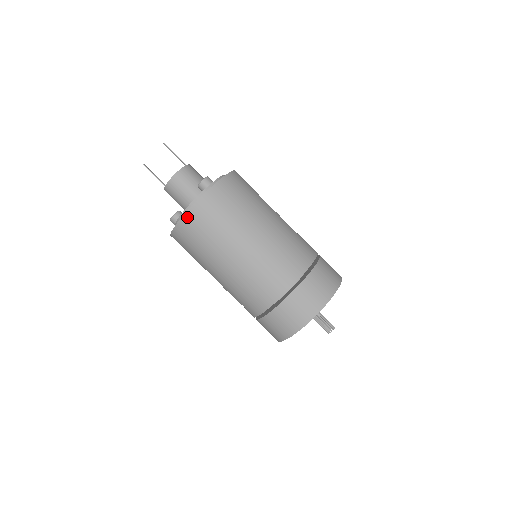
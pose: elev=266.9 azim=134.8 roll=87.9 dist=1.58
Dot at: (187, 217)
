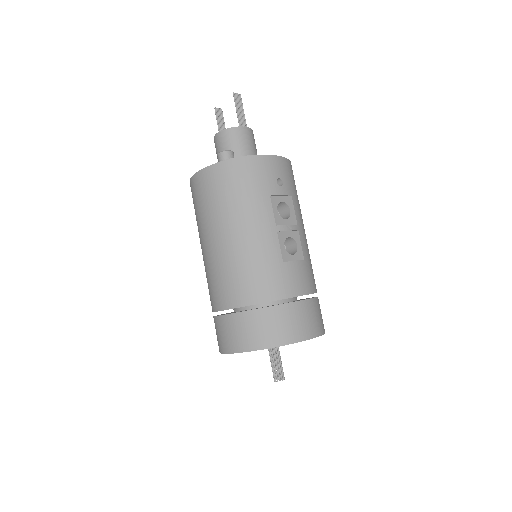
Dot at: (191, 183)
